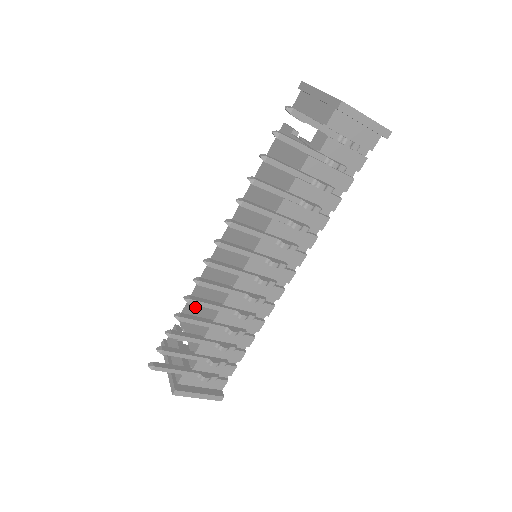
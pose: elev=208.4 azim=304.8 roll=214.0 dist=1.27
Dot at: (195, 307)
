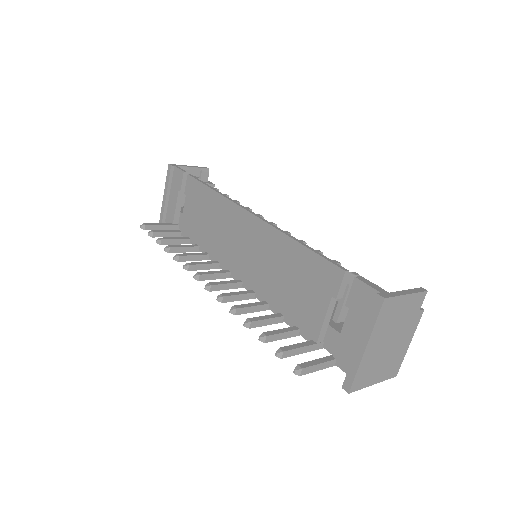
Dot at: (198, 204)
